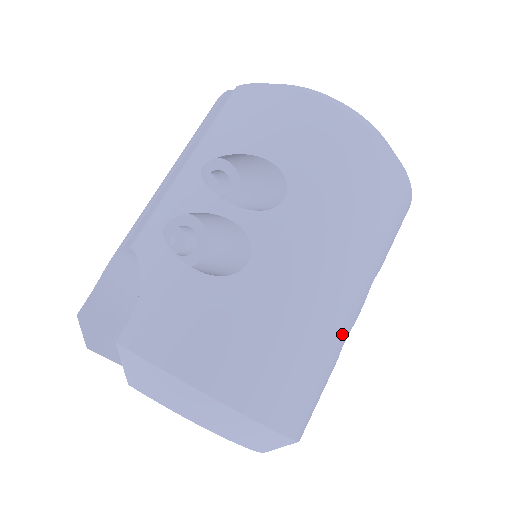
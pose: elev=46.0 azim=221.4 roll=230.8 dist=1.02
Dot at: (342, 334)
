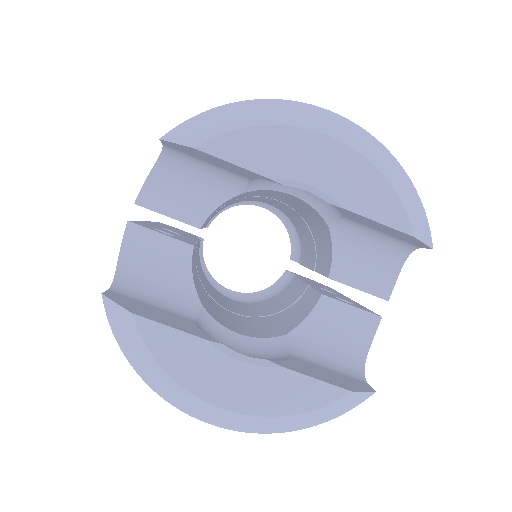
Dot at: occluded
